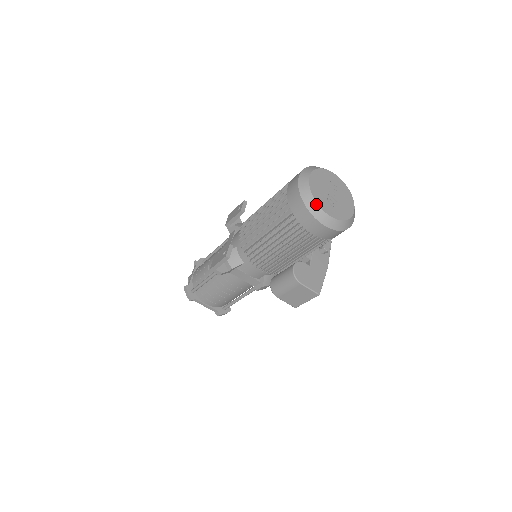
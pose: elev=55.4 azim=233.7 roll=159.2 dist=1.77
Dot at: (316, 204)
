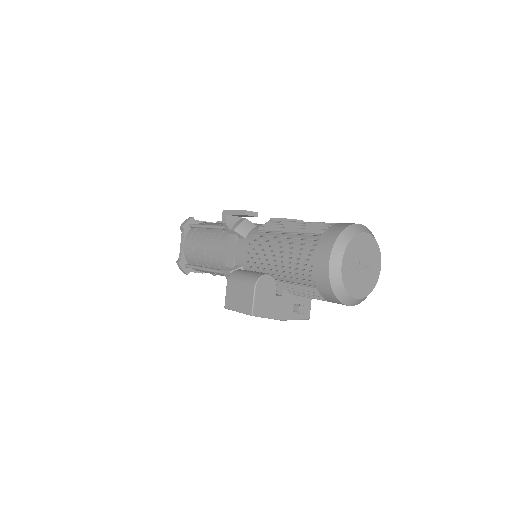
Dot at: (346, 245)
